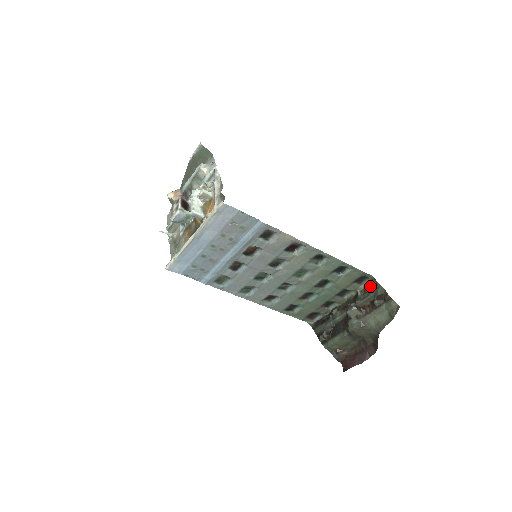
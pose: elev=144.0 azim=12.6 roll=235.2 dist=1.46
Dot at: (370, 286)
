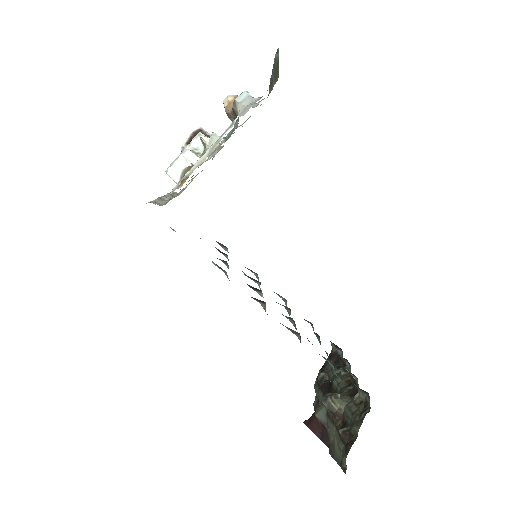
Dot at: (363, 409)
